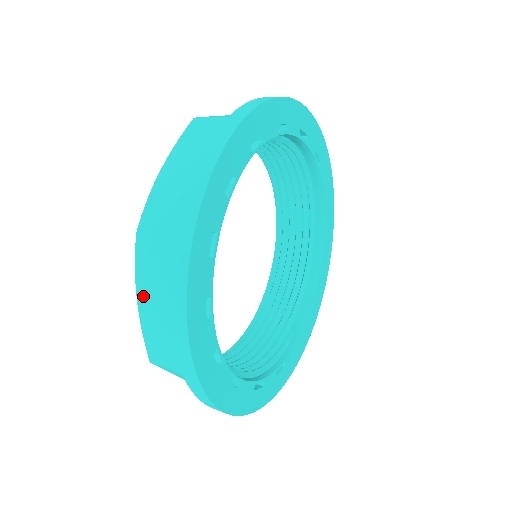
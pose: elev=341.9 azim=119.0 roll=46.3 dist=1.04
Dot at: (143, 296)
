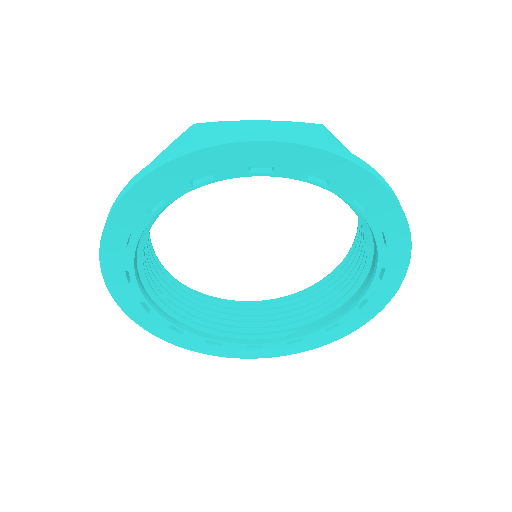
Dot at: occluded
